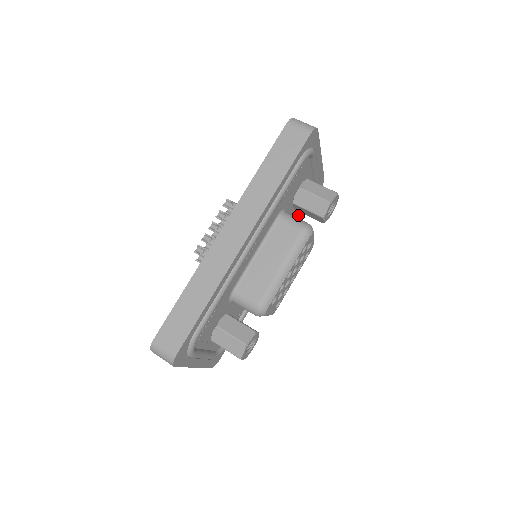
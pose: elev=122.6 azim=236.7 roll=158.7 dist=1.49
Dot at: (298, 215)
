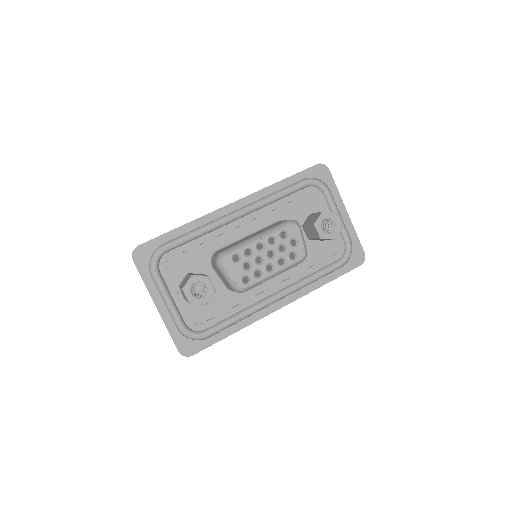
Dot at: (321, 262)
